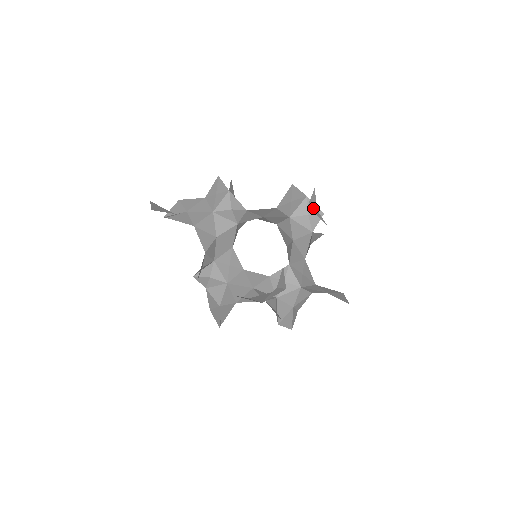
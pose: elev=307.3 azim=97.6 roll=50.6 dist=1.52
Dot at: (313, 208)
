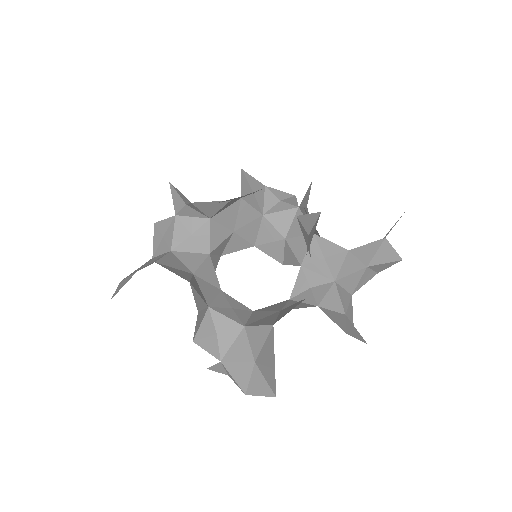
Dot at: occluded
